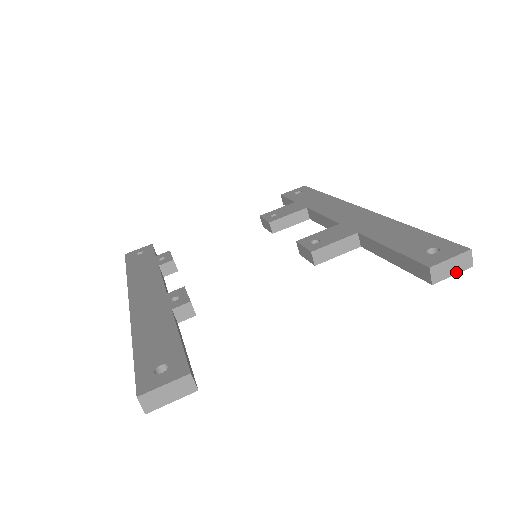
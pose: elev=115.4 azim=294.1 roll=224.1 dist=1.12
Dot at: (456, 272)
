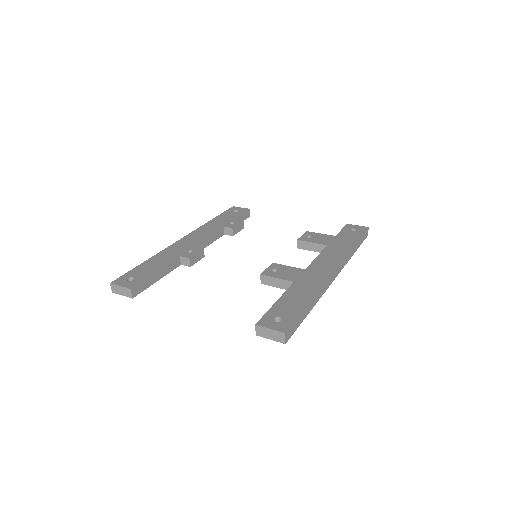
Dot at: (273, 339)
